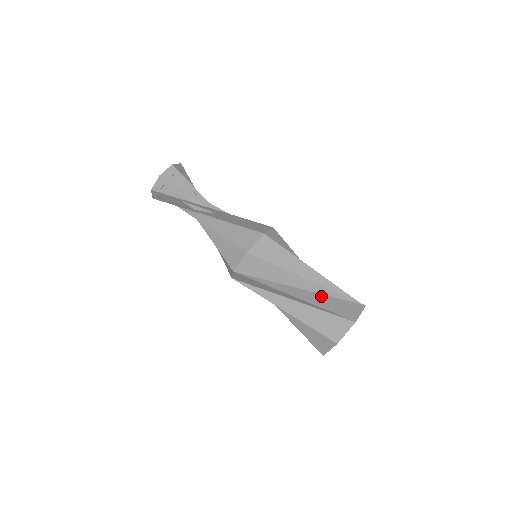
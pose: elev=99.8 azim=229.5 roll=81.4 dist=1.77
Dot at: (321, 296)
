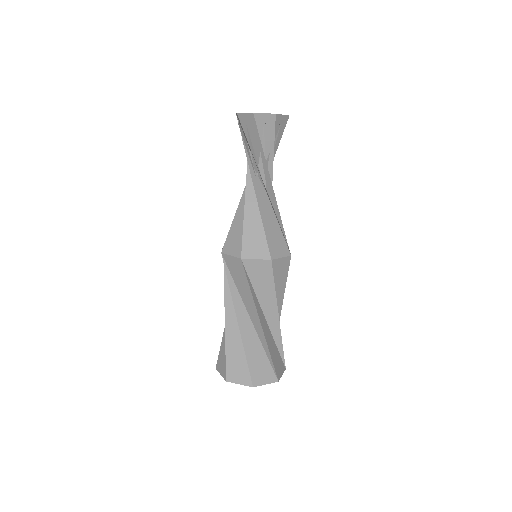
Dot at: (240, 340)
